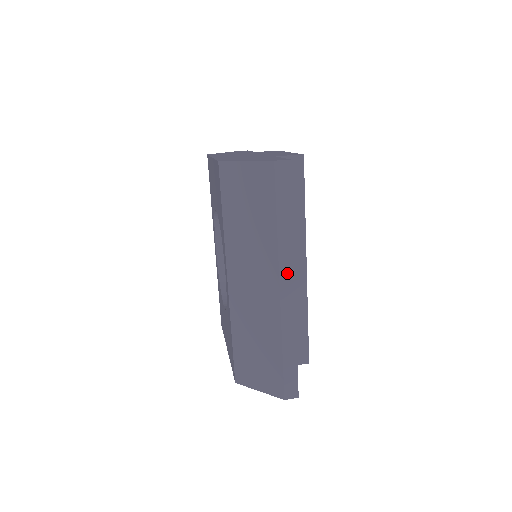
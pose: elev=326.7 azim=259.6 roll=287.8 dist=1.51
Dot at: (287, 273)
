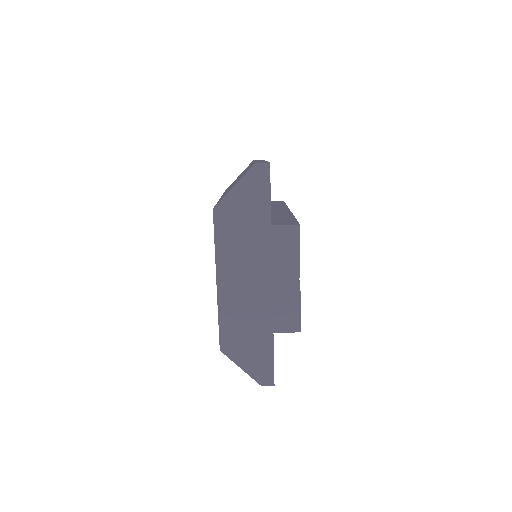
Dot at: occluded
